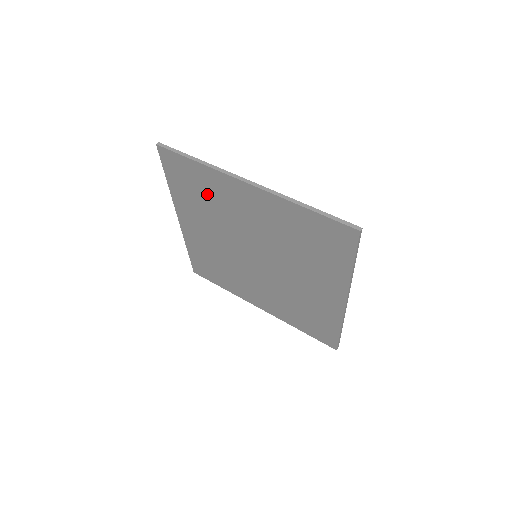
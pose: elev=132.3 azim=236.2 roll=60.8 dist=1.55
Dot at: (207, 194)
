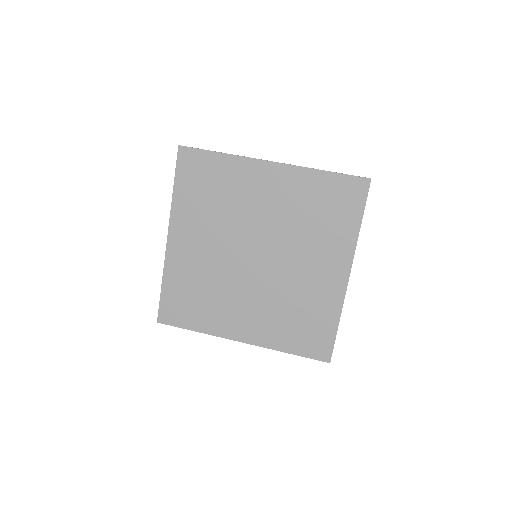
Dot at: (220, 189)
